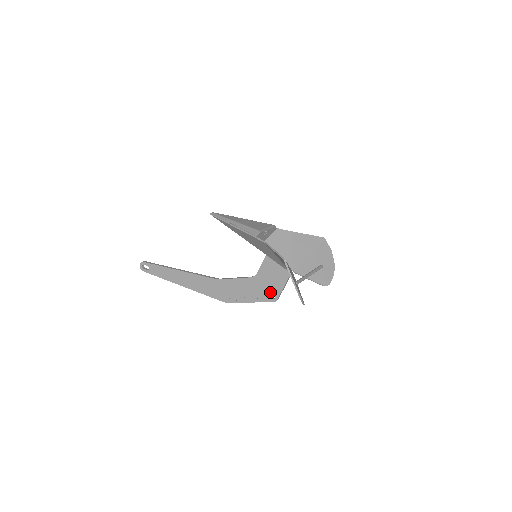
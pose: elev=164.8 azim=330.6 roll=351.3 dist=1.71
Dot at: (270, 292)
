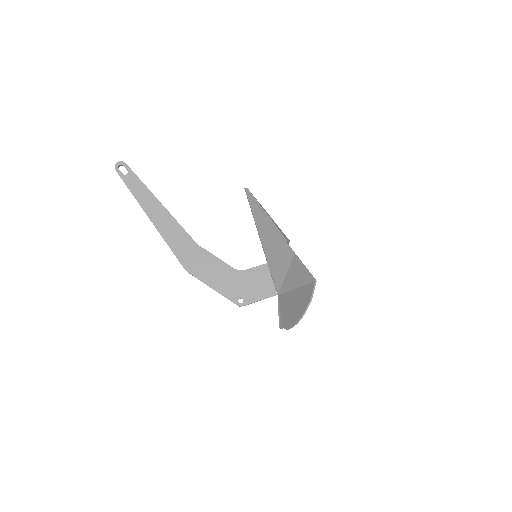
Dot at: (242, 295)
